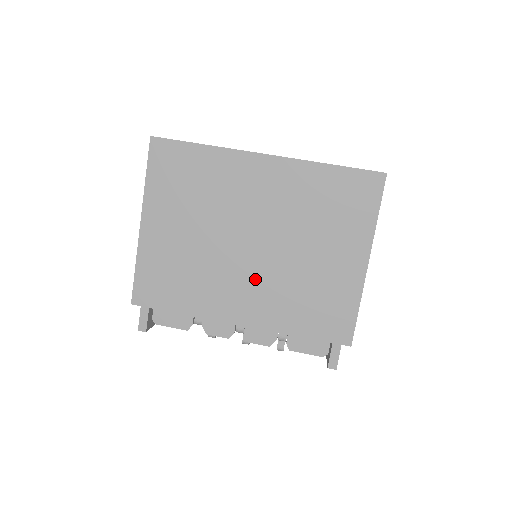
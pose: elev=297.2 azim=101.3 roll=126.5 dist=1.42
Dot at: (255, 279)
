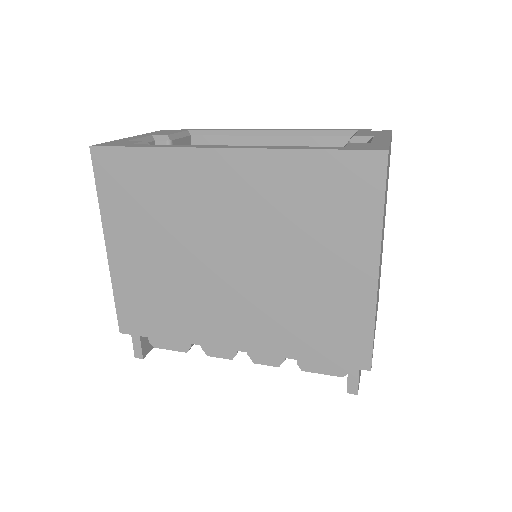
Dot at: (242, 300)
